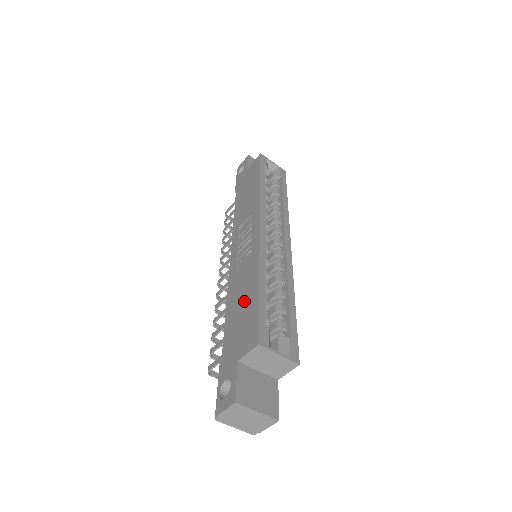
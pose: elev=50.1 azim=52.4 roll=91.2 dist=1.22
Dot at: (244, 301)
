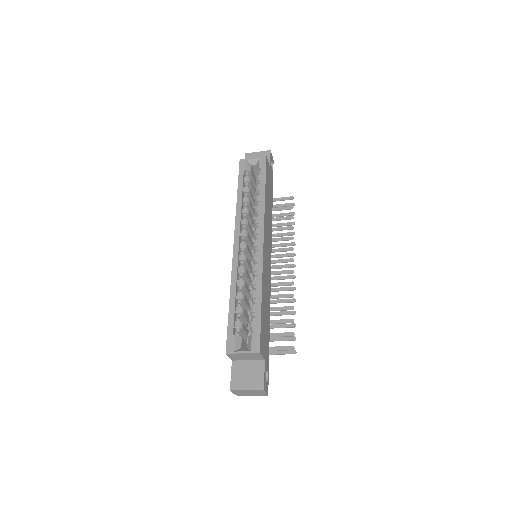
Dot at: occluded
